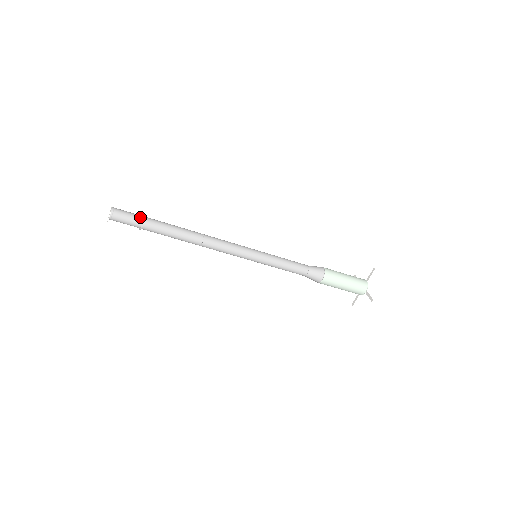
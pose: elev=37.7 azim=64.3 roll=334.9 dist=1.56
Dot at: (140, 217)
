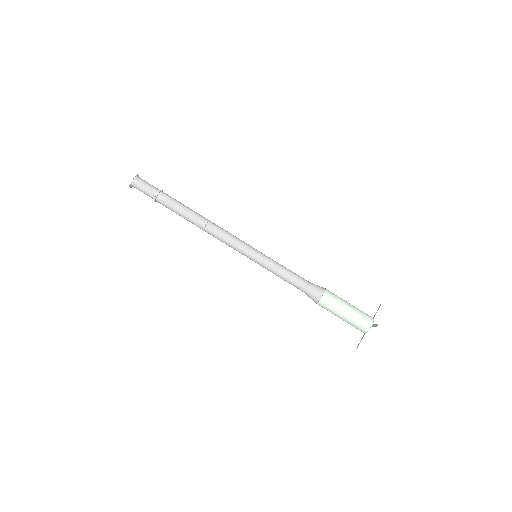
Dot at: (158, 189)
